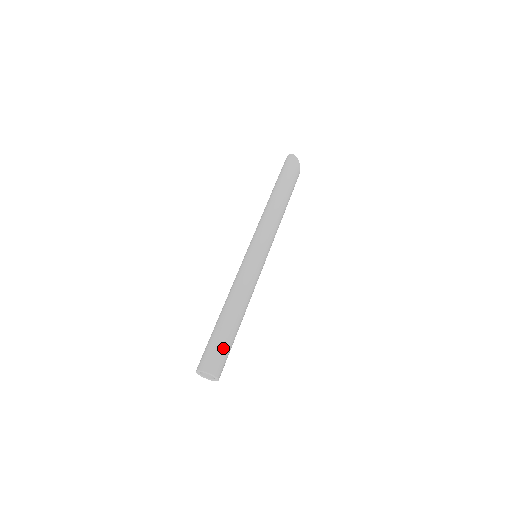
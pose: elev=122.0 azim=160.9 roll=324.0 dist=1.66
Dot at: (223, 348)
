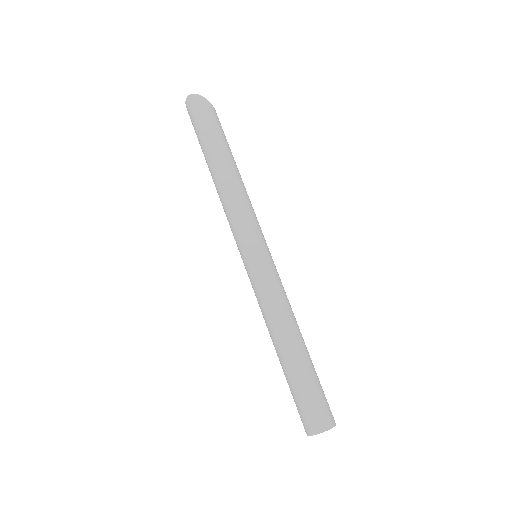
Dot at: (317, 392)
